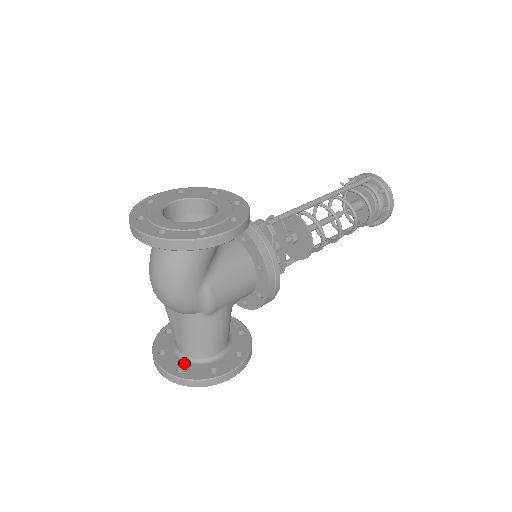
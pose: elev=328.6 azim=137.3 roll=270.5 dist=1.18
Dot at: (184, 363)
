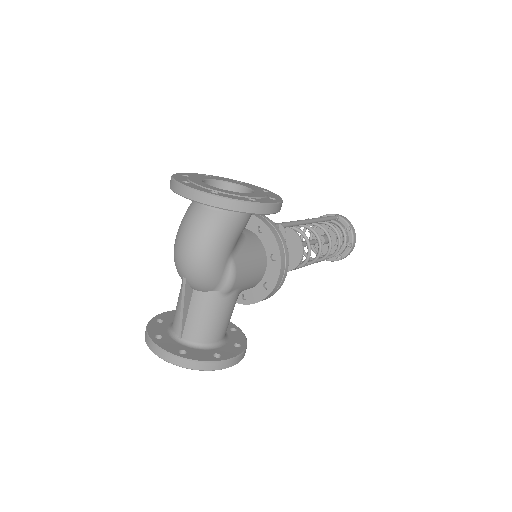
Dot at: (185, 347)
